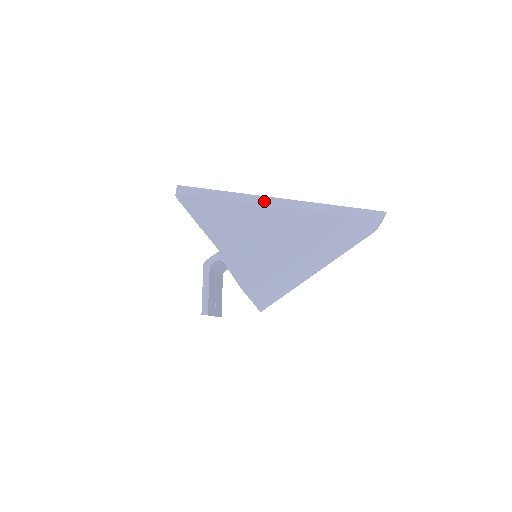
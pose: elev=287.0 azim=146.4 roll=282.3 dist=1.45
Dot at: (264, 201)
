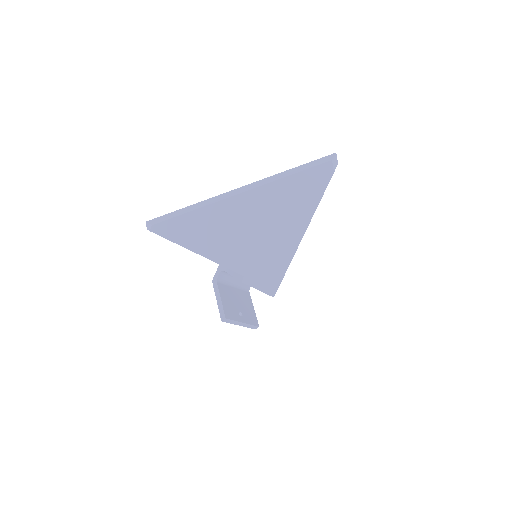
Dot at: (216, 199)
